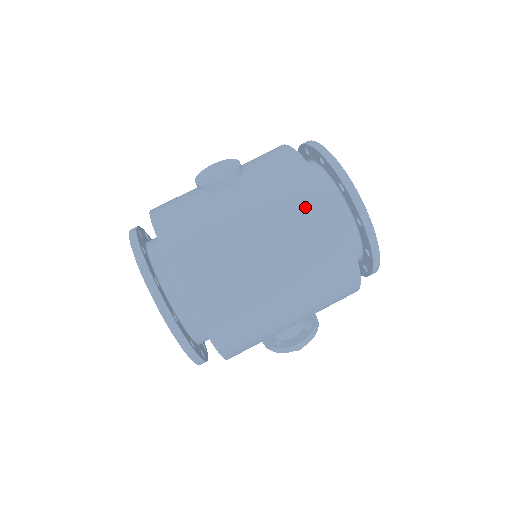
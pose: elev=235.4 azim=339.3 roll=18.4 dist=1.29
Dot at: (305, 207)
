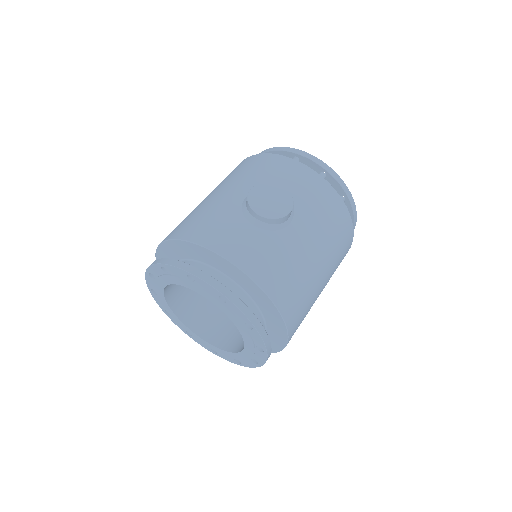
Dot at: (339, 225)
